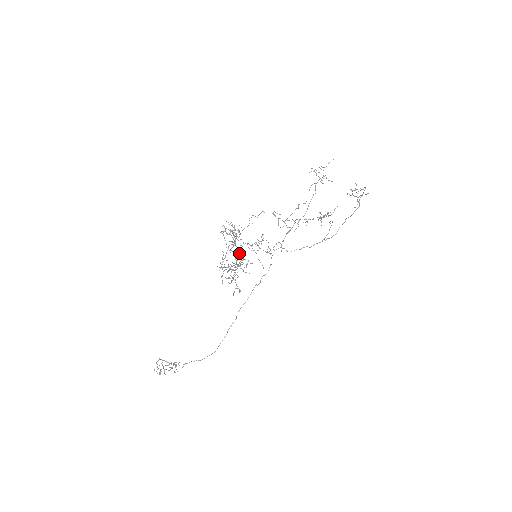
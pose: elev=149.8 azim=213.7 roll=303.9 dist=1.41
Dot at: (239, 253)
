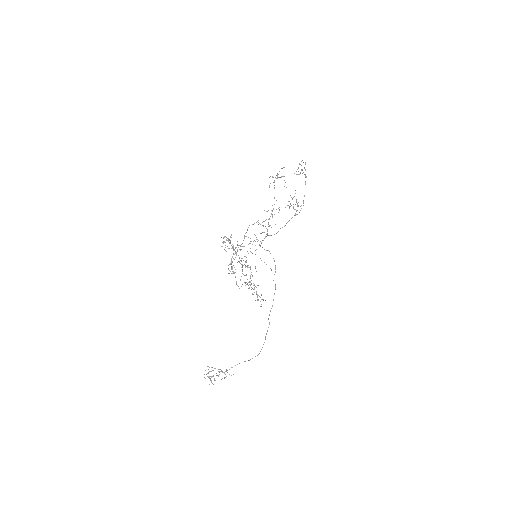
Dot at: occluded
